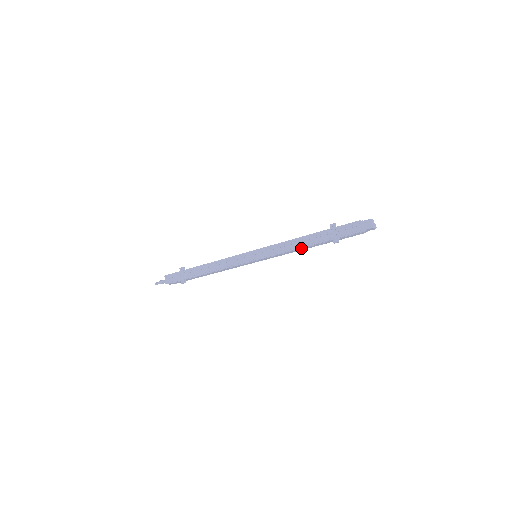
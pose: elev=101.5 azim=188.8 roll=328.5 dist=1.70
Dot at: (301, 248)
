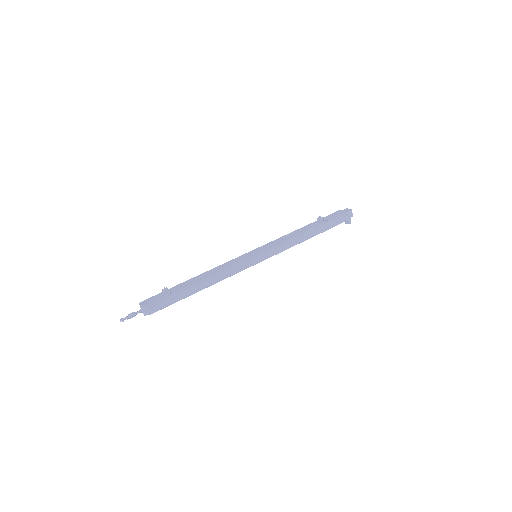
Dot at: (300, 235)
